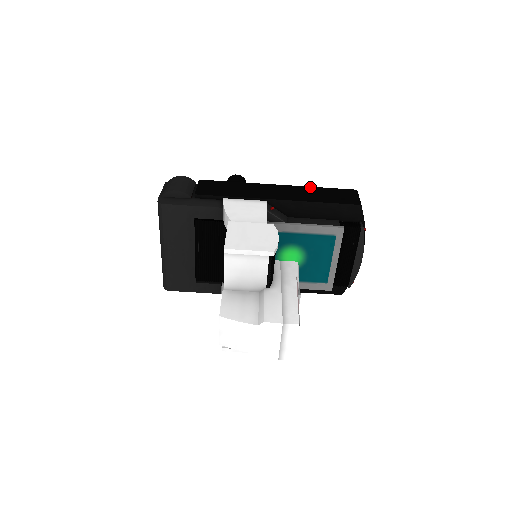
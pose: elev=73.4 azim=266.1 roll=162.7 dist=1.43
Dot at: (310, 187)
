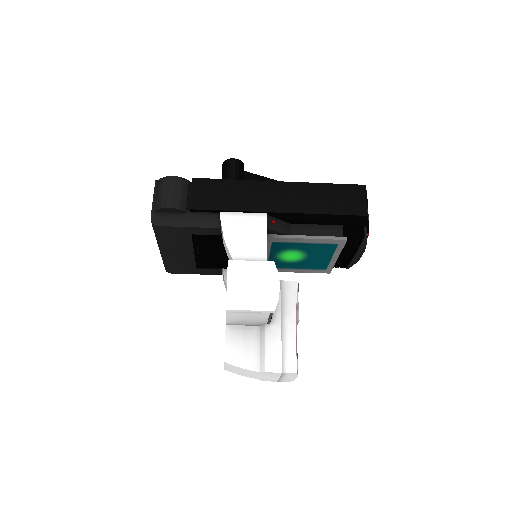
Dot at: (314, 184)
